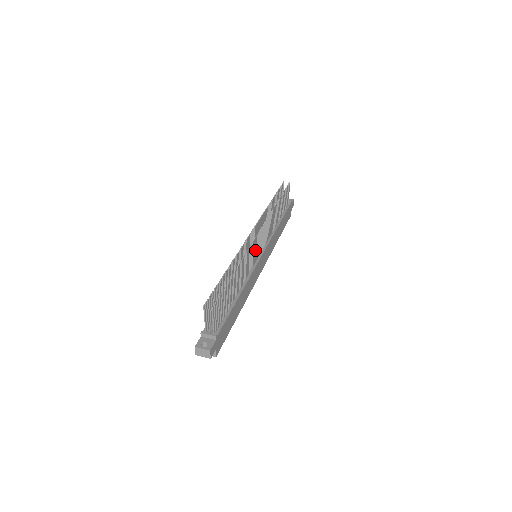
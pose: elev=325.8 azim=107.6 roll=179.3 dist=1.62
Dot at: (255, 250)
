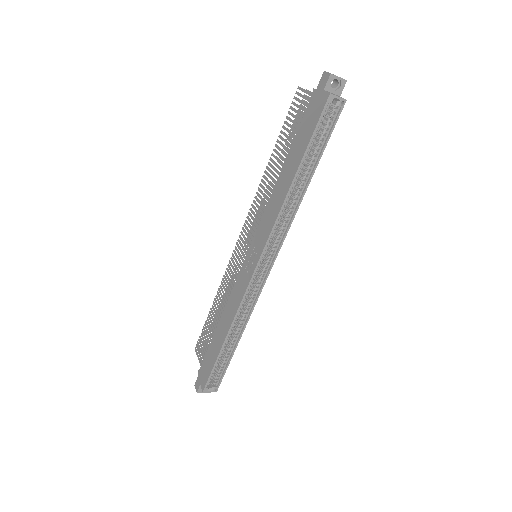
Dot at: occluded
